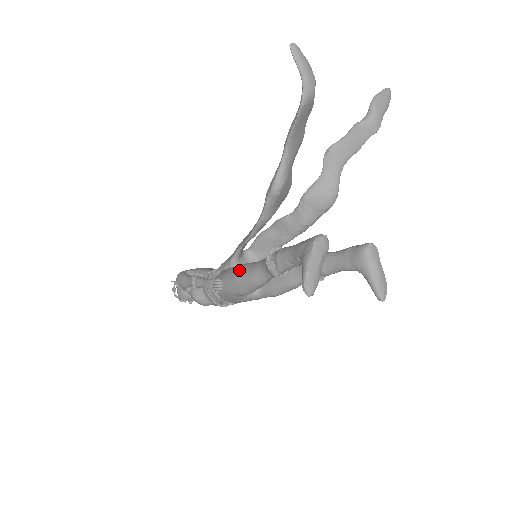
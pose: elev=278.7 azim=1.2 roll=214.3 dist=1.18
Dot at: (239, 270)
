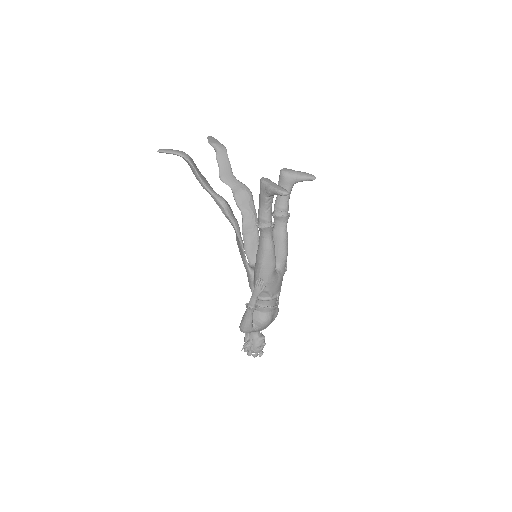
Dot at: (258, 260)
